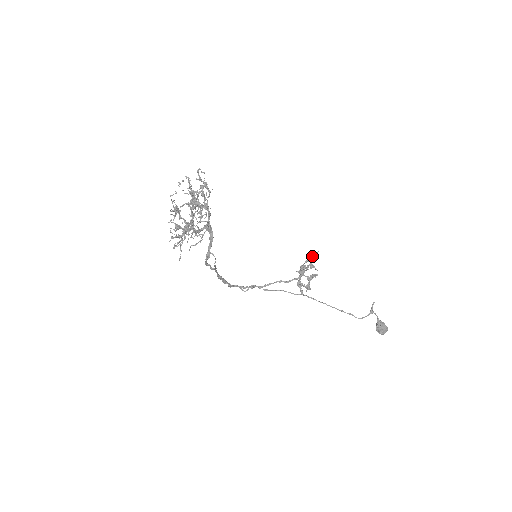
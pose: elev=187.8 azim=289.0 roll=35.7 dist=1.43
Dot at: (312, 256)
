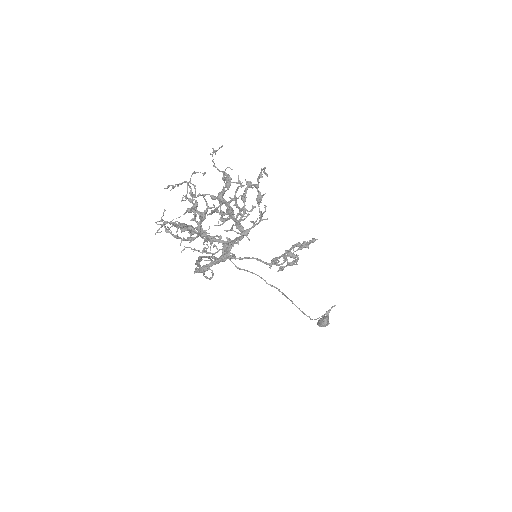
Dot at: occluded
